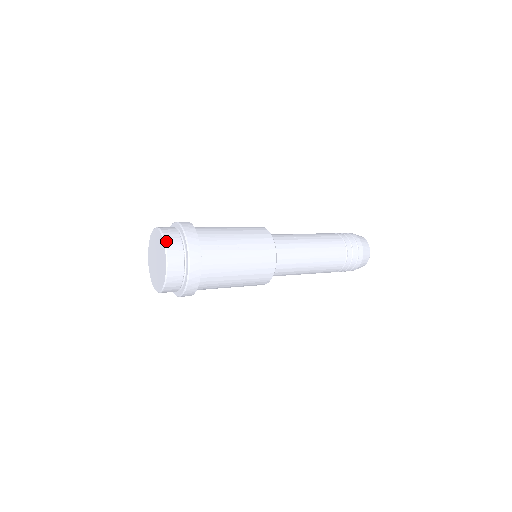
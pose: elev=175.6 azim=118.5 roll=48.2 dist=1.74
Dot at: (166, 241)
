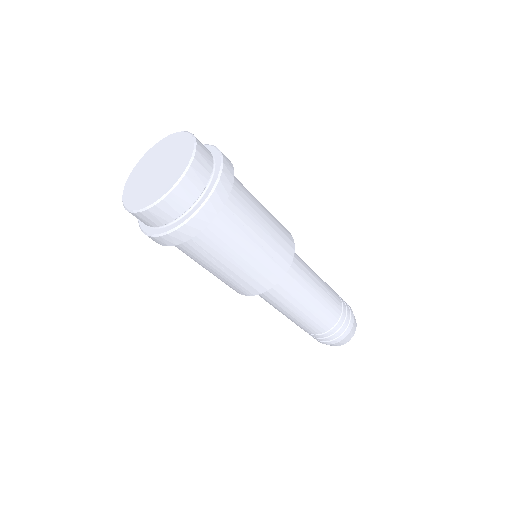
Dot at: (193, 163)
